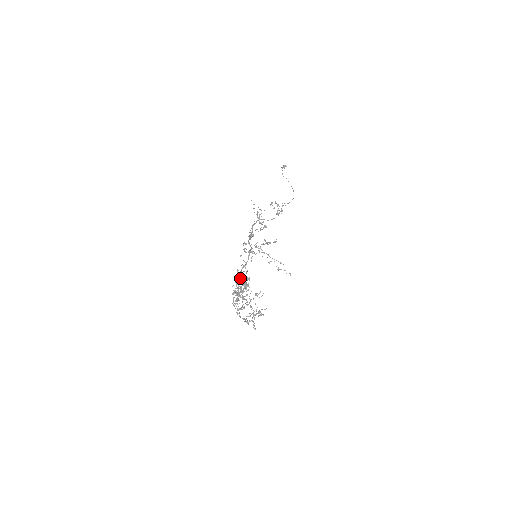
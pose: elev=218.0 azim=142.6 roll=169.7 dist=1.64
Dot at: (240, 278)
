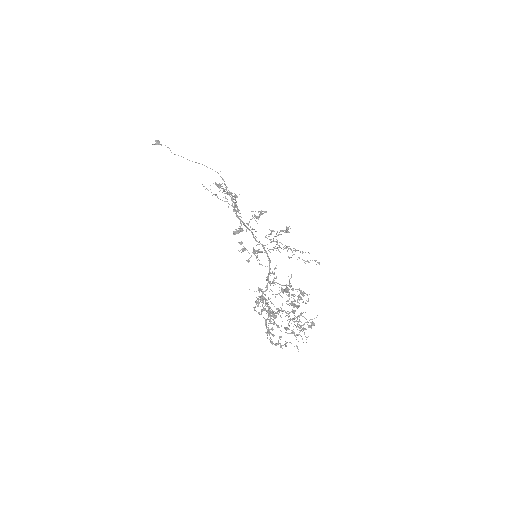
Dot at: (286, 288)
